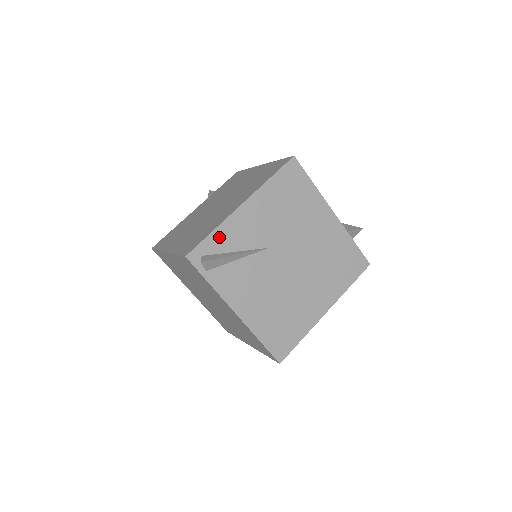
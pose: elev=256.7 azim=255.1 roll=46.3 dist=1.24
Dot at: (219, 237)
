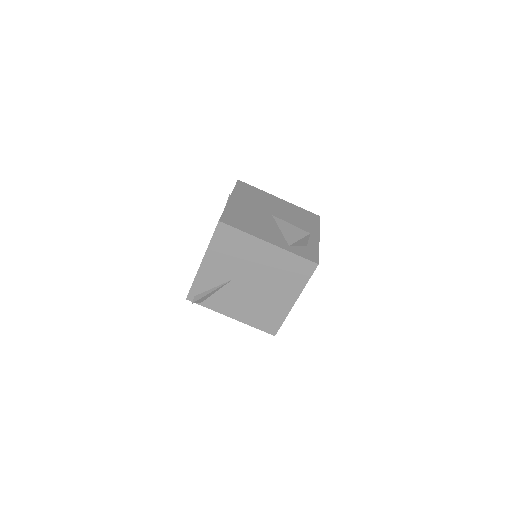
Dot at: (198, 284)
